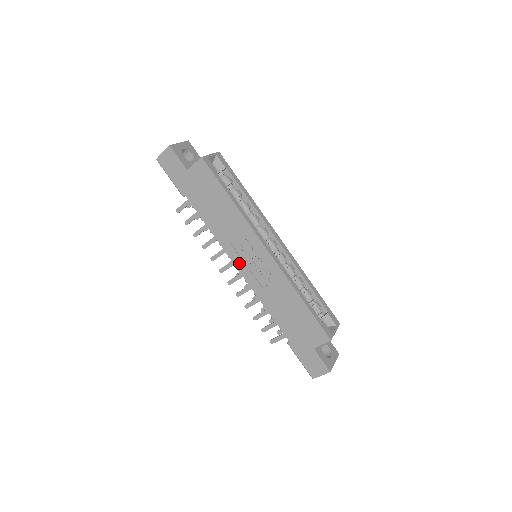
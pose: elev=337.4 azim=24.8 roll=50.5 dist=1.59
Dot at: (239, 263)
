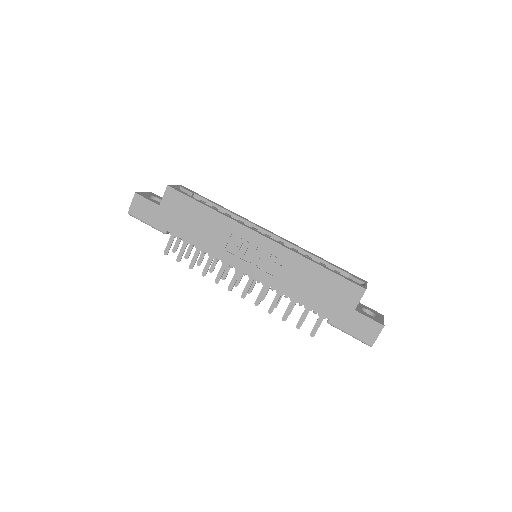
Dot at: (243, 266)
